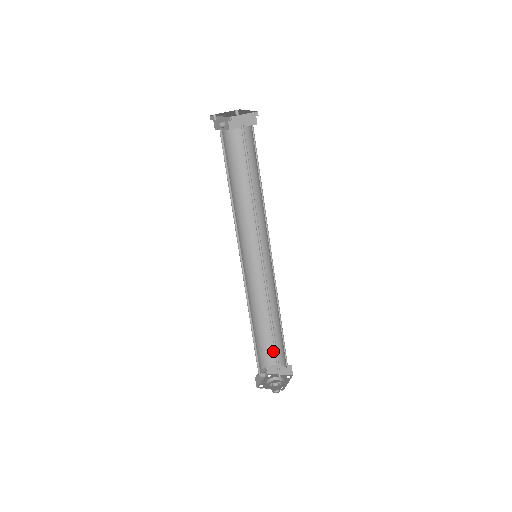
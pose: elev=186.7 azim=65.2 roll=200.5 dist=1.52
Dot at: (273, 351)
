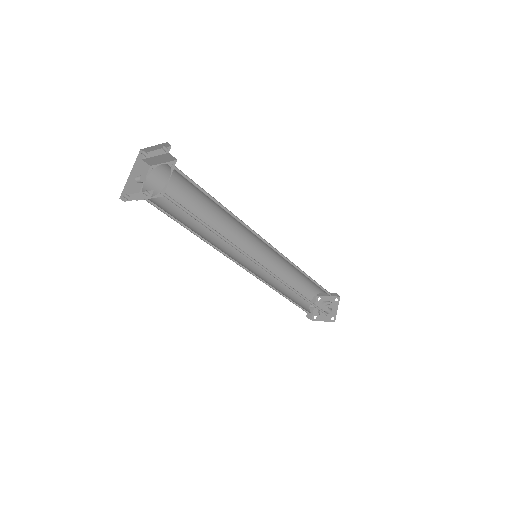
Dot at: (314, 288)
